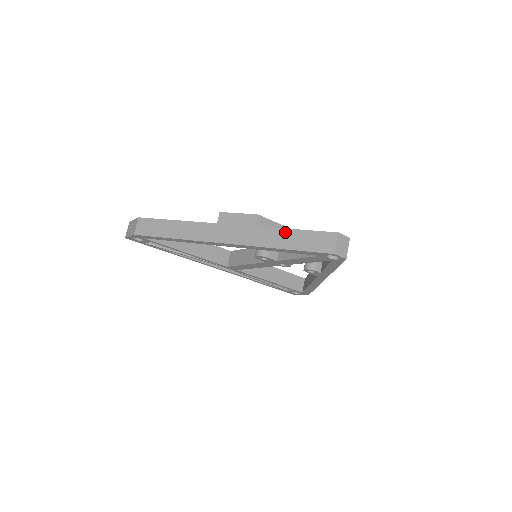
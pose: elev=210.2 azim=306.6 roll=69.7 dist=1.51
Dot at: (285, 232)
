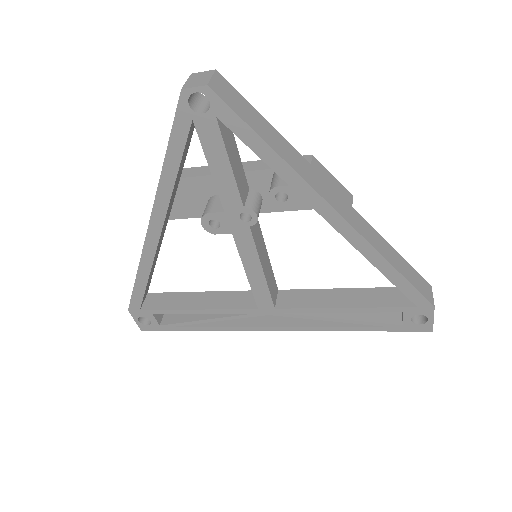
Dot at: occluded
